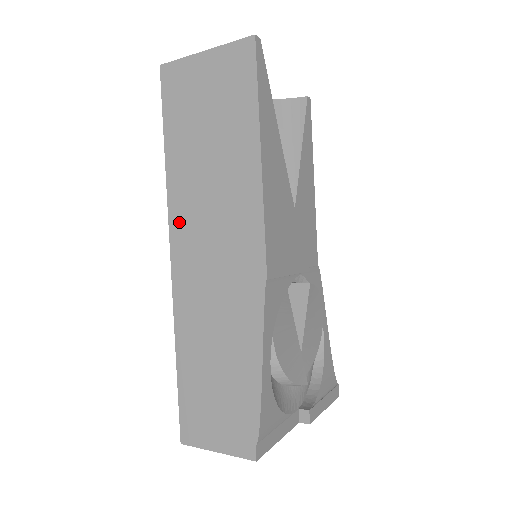
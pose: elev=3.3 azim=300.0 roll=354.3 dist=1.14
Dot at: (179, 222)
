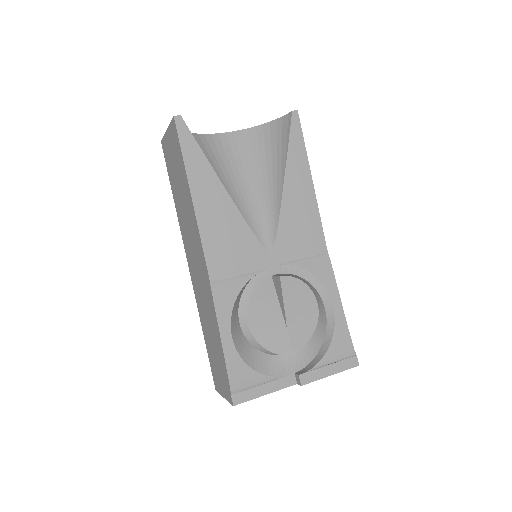
Dot at: (185, 244)
